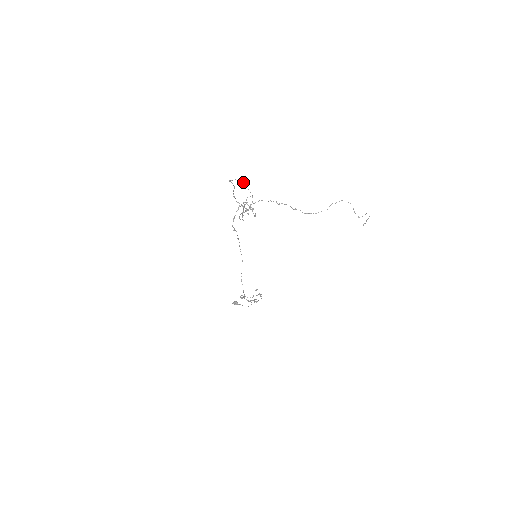
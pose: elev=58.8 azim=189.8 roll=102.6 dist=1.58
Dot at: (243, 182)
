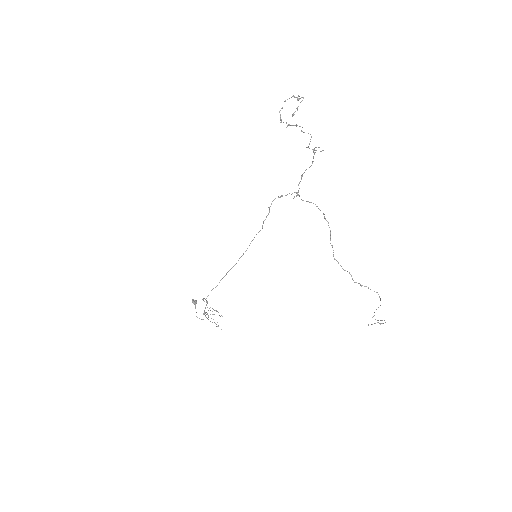
Dot at: occluded
